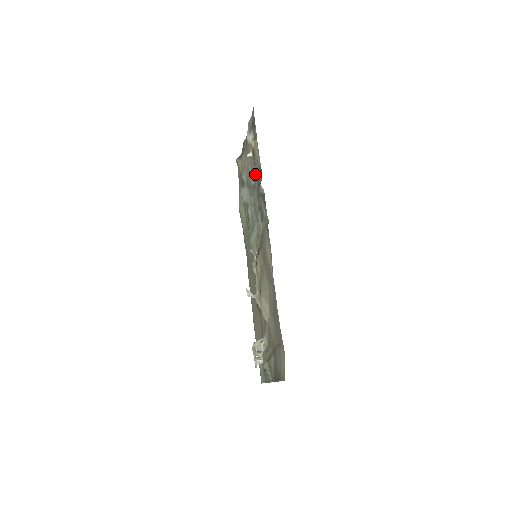
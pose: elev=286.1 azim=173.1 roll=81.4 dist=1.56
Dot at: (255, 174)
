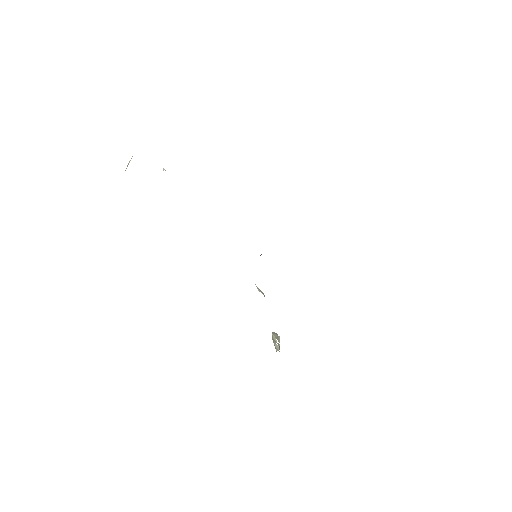
Dot at: occluded
